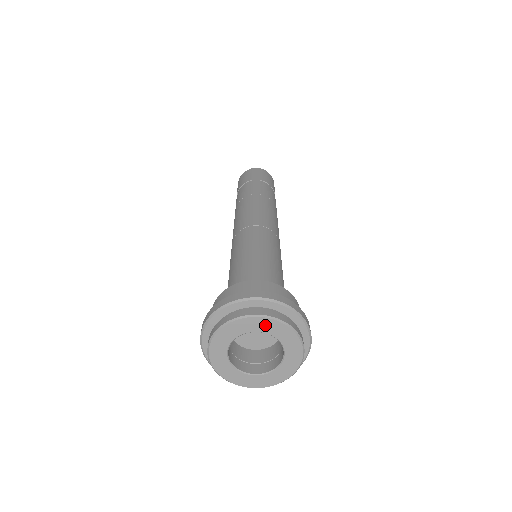
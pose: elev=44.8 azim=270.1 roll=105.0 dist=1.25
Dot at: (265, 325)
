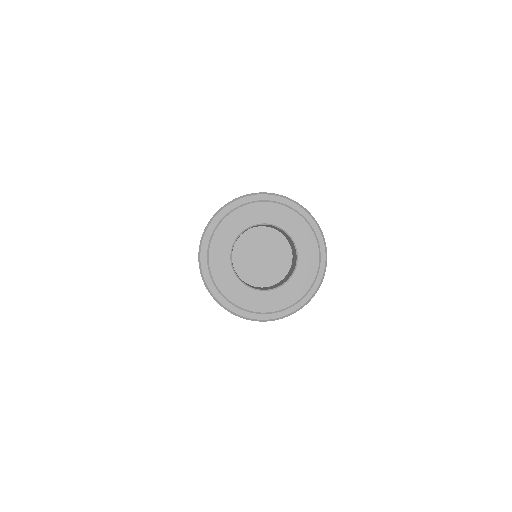
Dot at: (249, 215)
